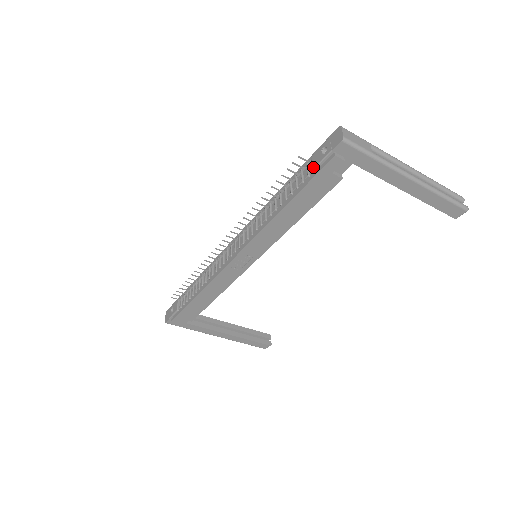
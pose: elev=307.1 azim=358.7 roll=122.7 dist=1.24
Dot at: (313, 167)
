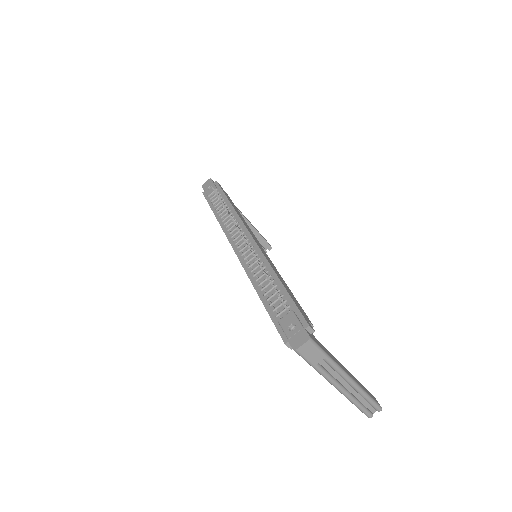
Dot at: (280, 320)
